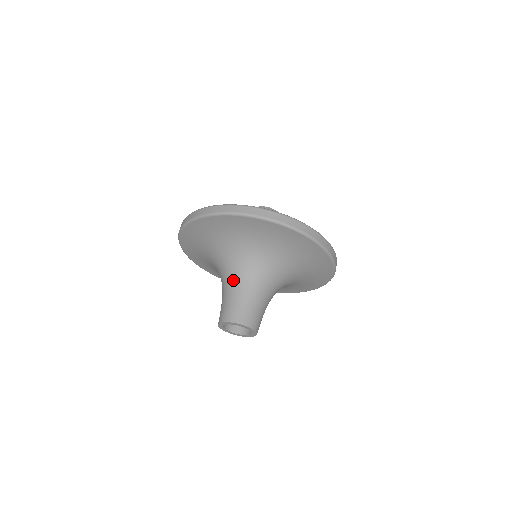
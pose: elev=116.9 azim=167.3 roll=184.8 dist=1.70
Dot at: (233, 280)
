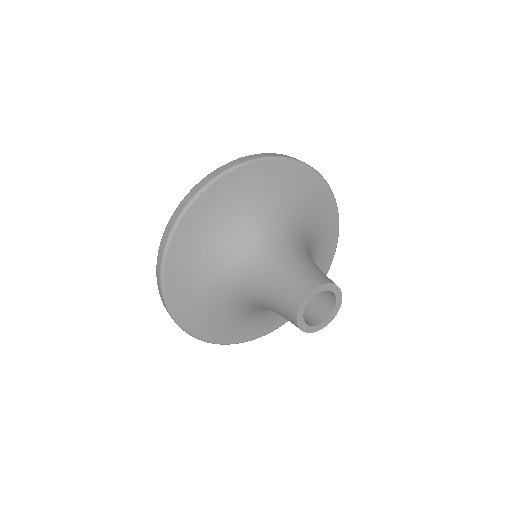
Dot at: (256, 287)
